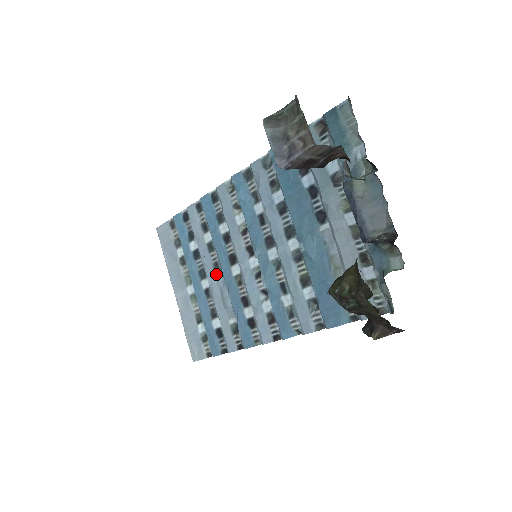
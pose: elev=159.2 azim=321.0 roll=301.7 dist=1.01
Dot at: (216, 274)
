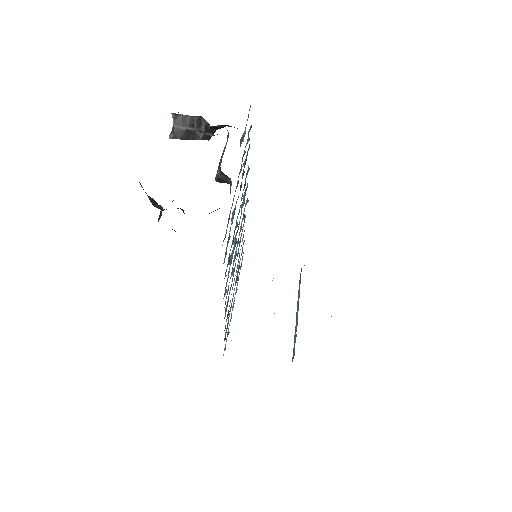
Dot at: occluded
